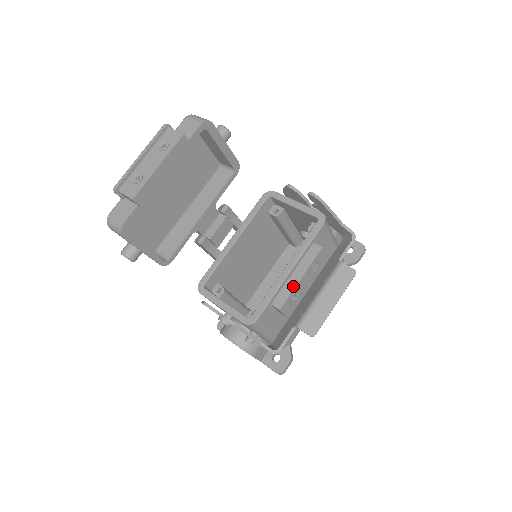
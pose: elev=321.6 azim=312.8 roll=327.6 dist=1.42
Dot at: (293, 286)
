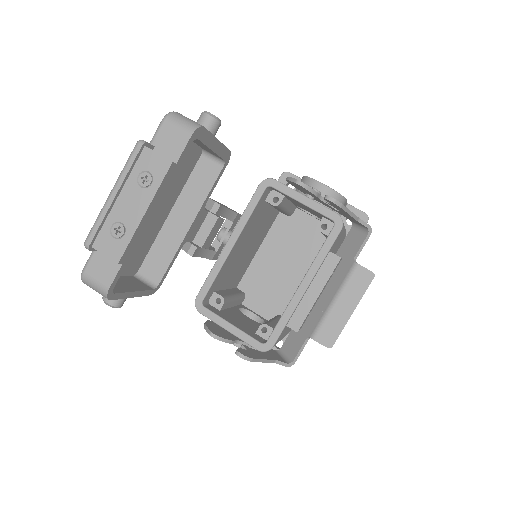
Dot at: (310, 305)
